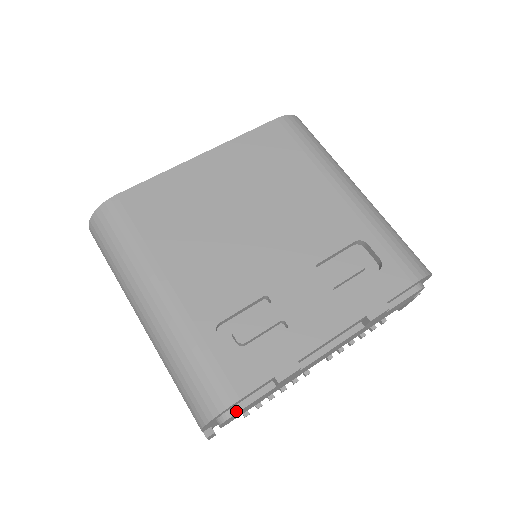
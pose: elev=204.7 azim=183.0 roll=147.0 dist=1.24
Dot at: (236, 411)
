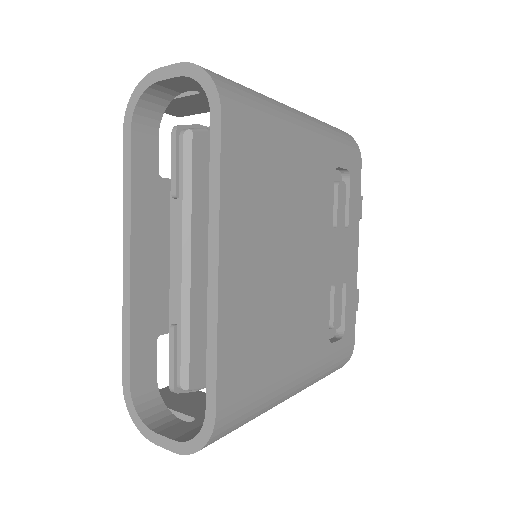
Dot at: occluded
